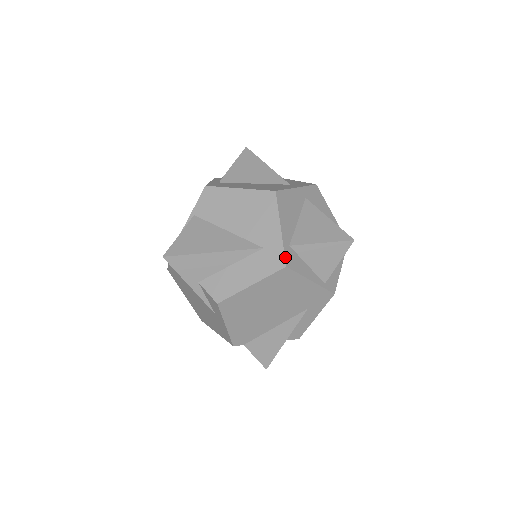
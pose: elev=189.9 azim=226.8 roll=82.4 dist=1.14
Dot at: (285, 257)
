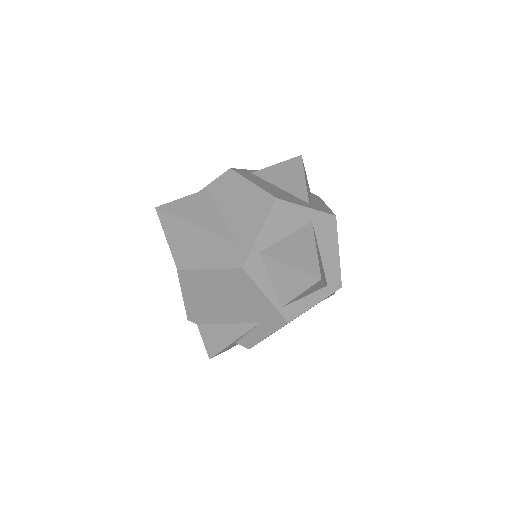
Dot at: (247, 259)
